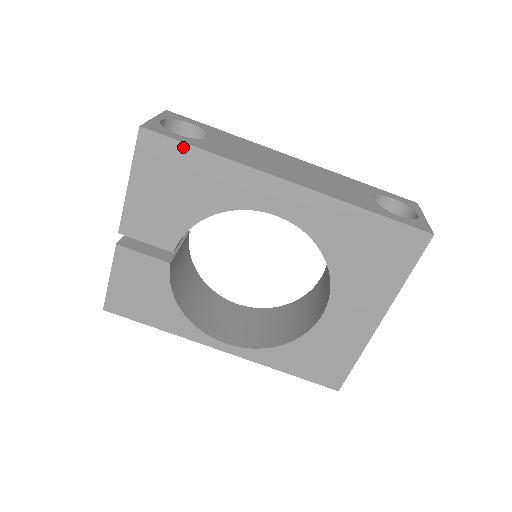
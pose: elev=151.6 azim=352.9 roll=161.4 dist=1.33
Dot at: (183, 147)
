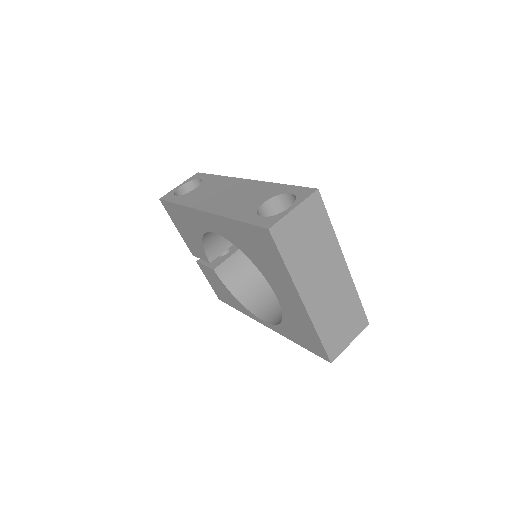
Dot at: (172, 204)
